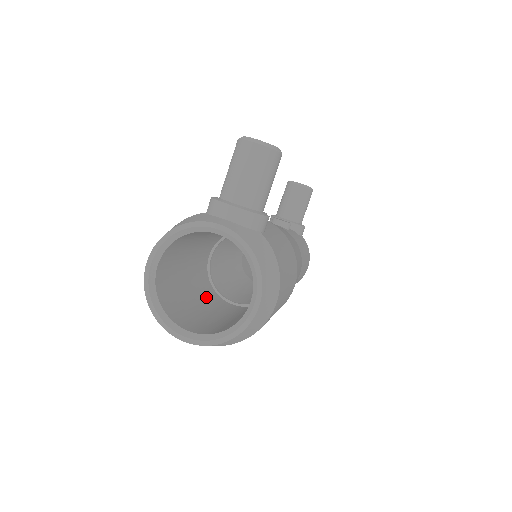
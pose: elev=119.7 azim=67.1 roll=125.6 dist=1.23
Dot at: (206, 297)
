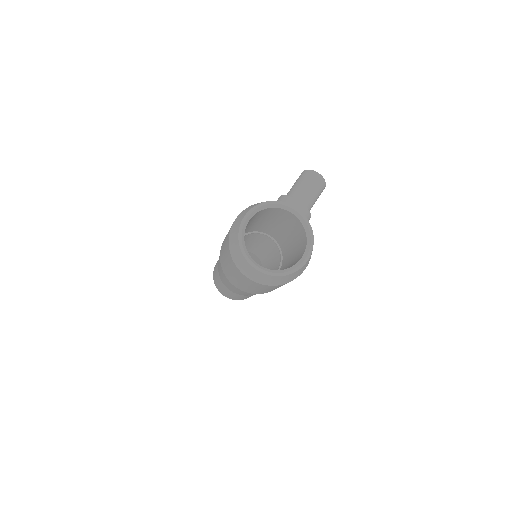
Dot at: occluded
